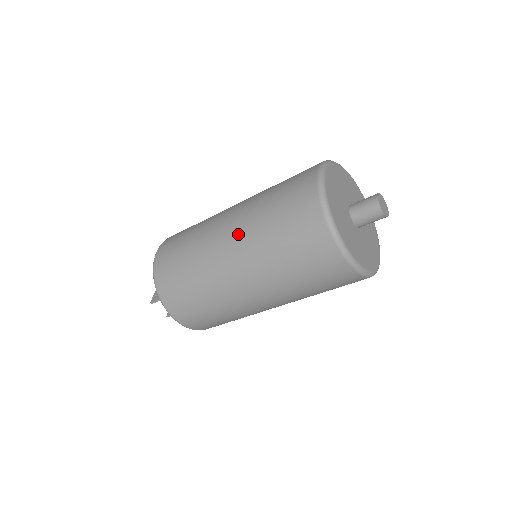
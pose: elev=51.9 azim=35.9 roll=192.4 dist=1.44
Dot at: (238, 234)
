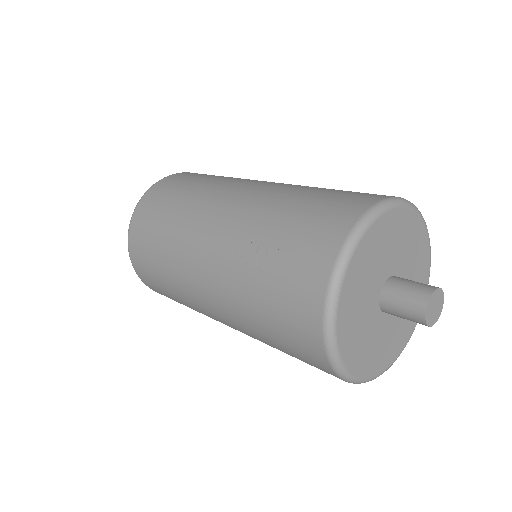
Dot at: (217, 288)
